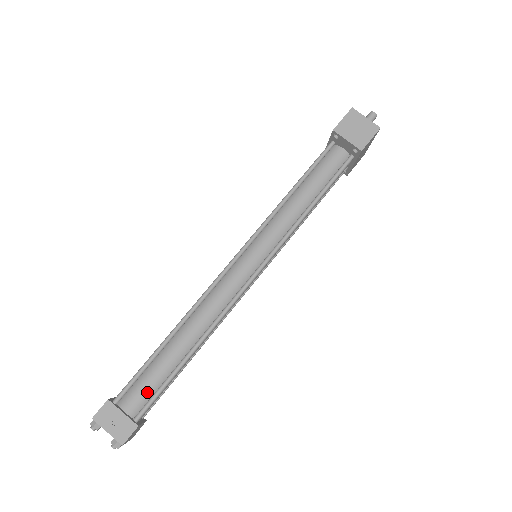
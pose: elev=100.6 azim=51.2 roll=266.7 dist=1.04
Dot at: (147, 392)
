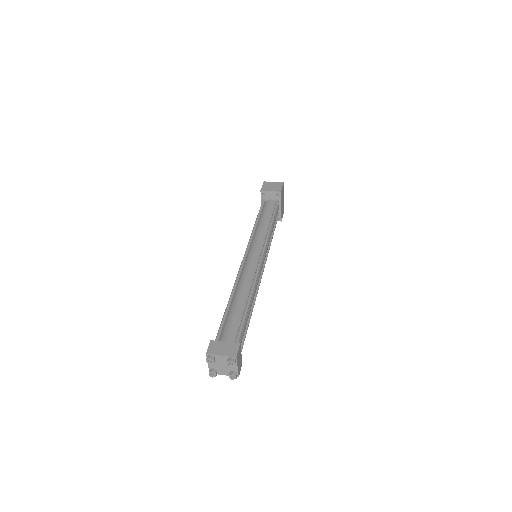
Dot at: (234, 329)
